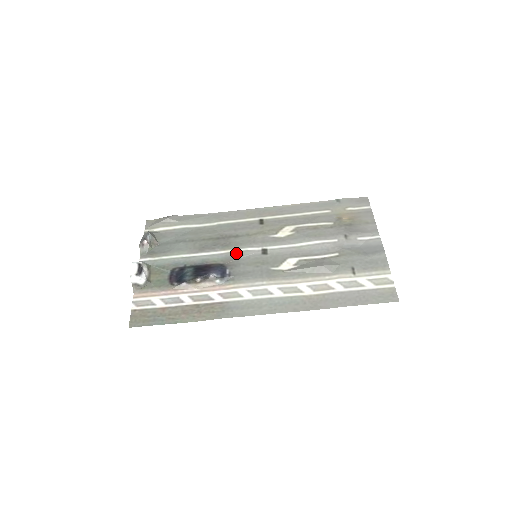
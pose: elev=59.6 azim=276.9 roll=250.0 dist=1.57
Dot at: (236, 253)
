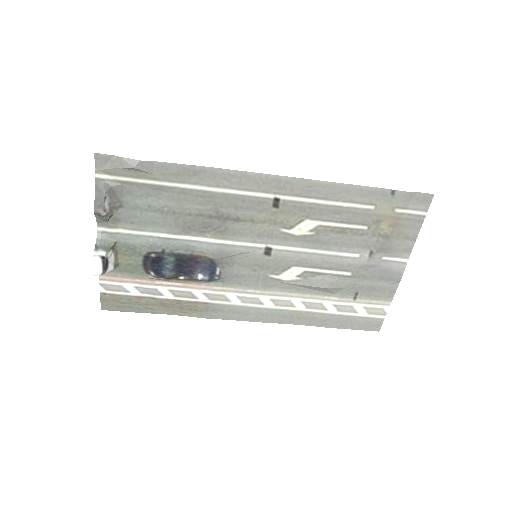
Dot at: (232, 248)
